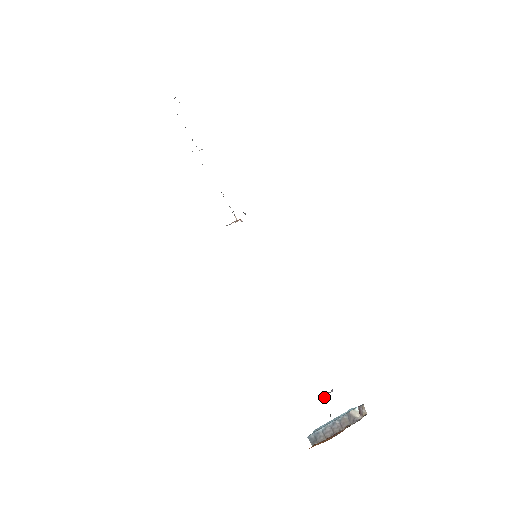
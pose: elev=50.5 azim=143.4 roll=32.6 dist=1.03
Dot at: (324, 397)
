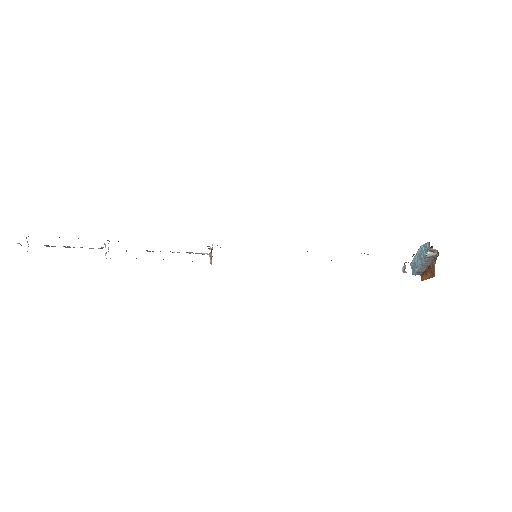
Dot at: occluded
